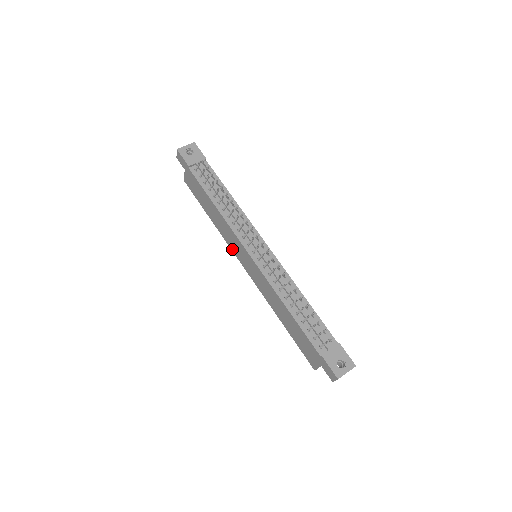
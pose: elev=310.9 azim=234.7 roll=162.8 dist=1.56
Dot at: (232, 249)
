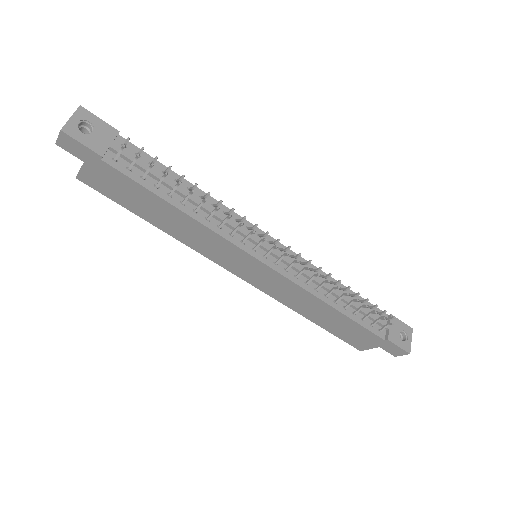
Dot at: (211, 258)
